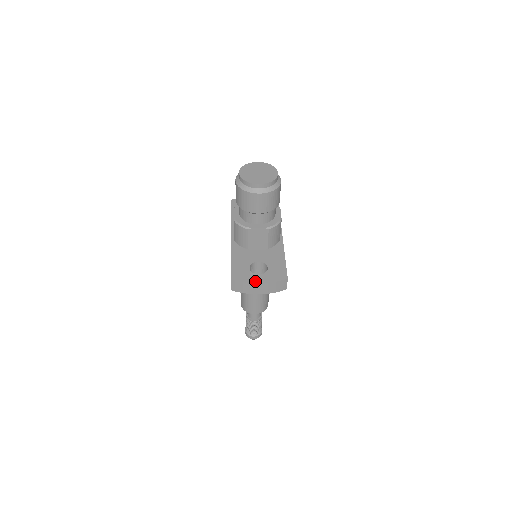
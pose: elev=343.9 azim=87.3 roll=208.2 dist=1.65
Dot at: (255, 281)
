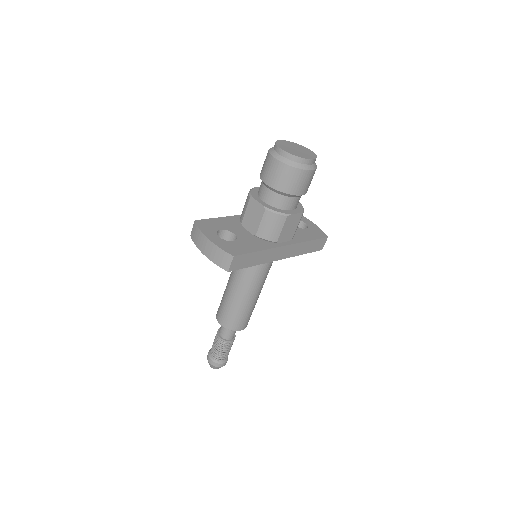
Dot at: (208, 235)
